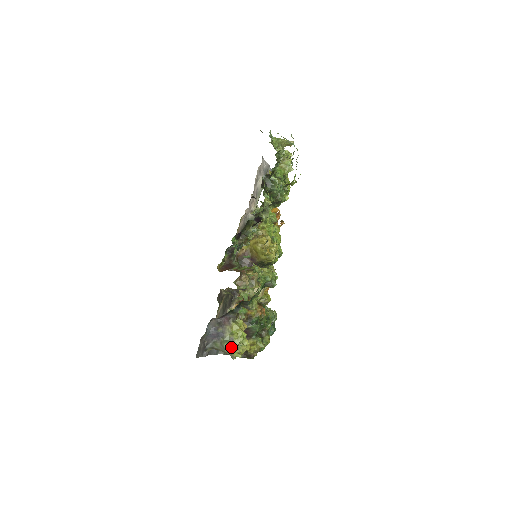
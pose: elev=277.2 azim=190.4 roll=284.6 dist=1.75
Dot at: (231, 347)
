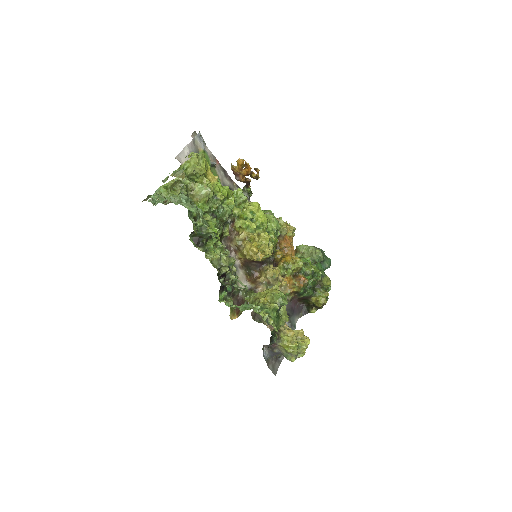
Dot at: (293, 358)
